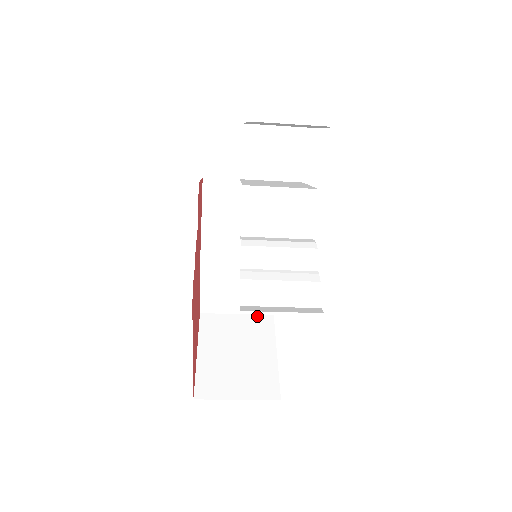
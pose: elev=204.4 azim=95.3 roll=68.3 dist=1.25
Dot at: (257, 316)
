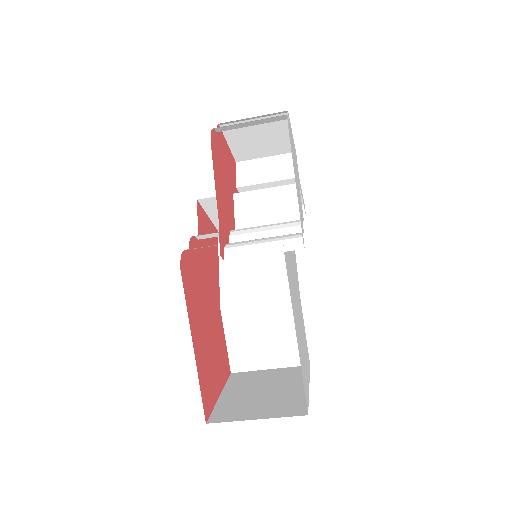
Dot at: (291, 368)
